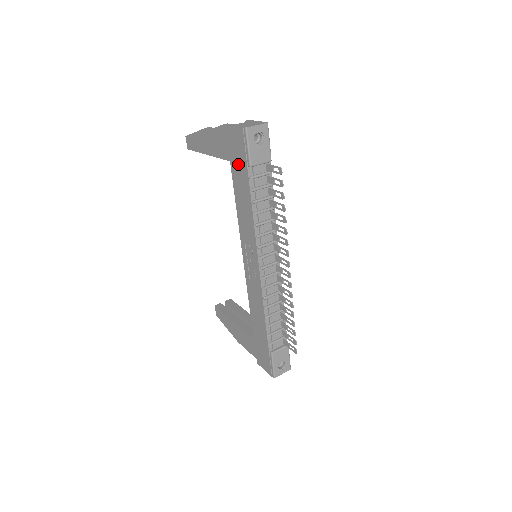
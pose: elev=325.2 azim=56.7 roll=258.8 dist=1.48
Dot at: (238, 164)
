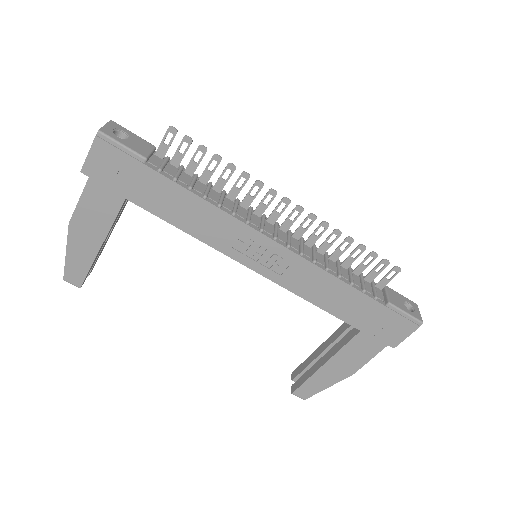
Dot at: (134, 182)
